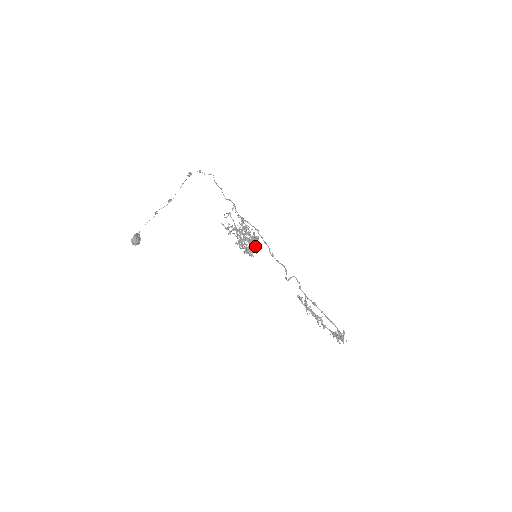
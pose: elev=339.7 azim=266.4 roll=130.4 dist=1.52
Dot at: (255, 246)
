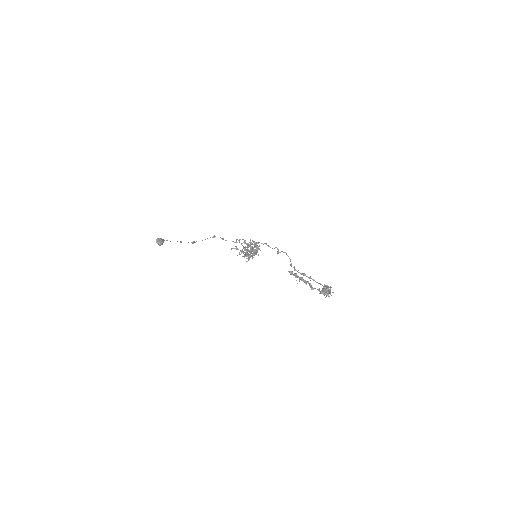
Dot at: (256, 252)
